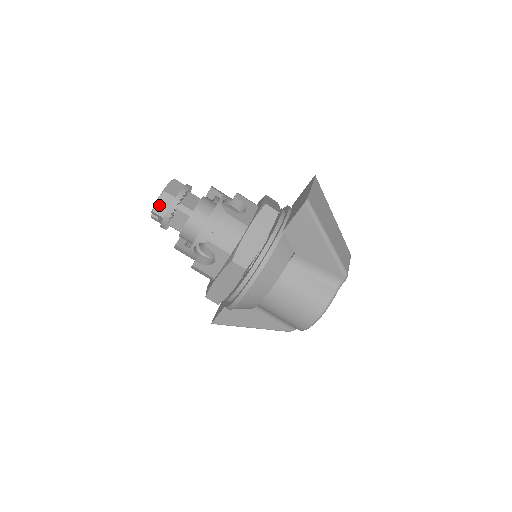
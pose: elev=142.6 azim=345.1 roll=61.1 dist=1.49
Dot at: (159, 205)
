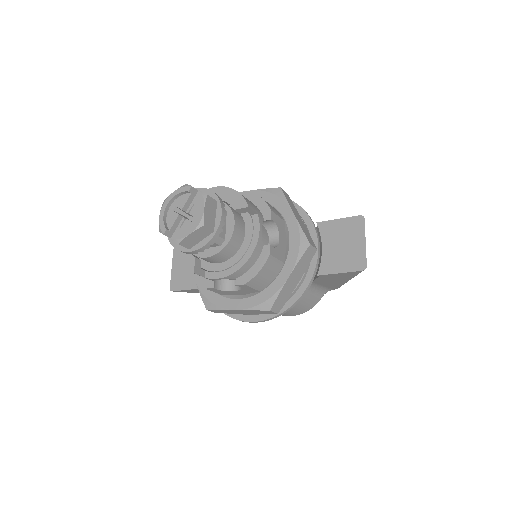
Dot at: (190, 238)
